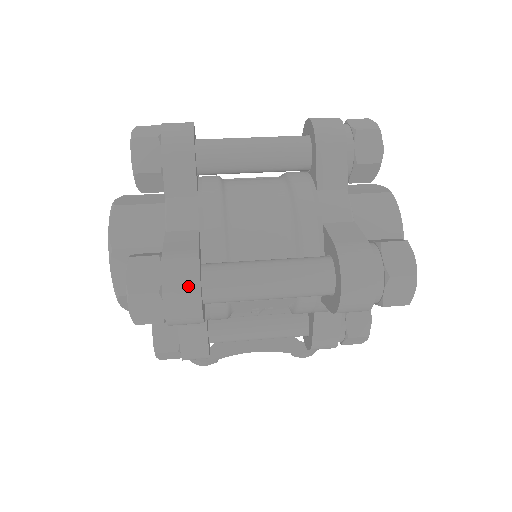
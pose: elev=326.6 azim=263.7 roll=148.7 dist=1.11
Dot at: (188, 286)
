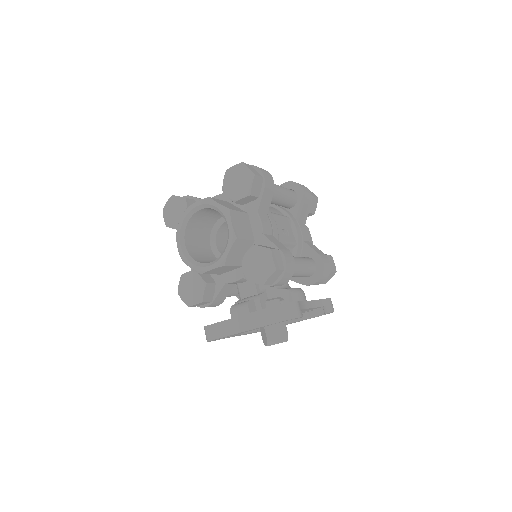
Dot at: occluded
